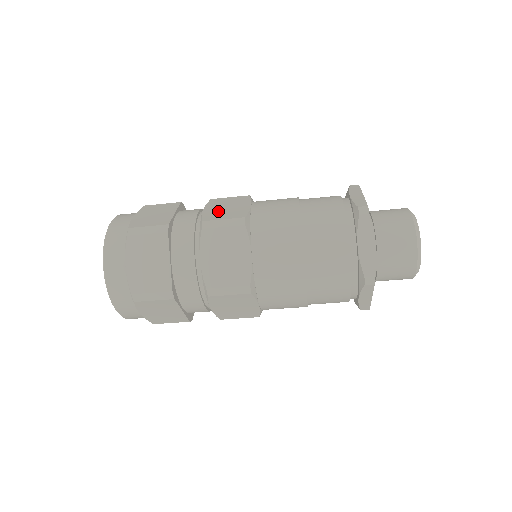
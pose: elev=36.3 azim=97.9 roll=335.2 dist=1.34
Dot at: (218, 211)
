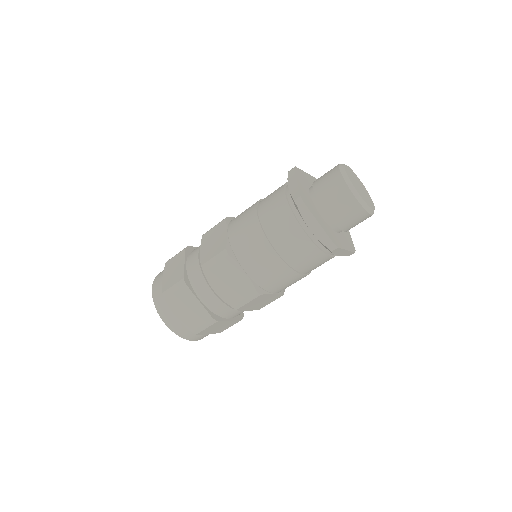
Dot at: (209, 249)
